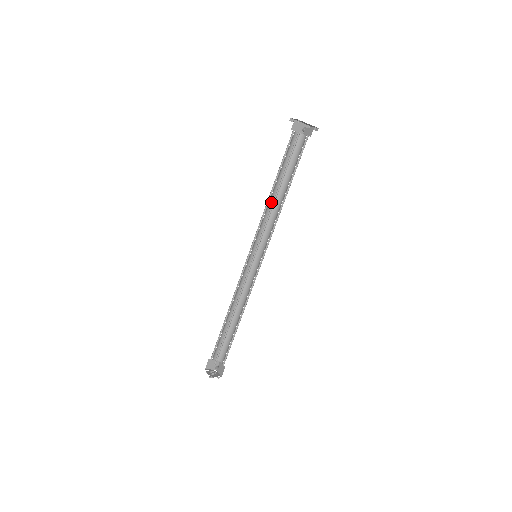
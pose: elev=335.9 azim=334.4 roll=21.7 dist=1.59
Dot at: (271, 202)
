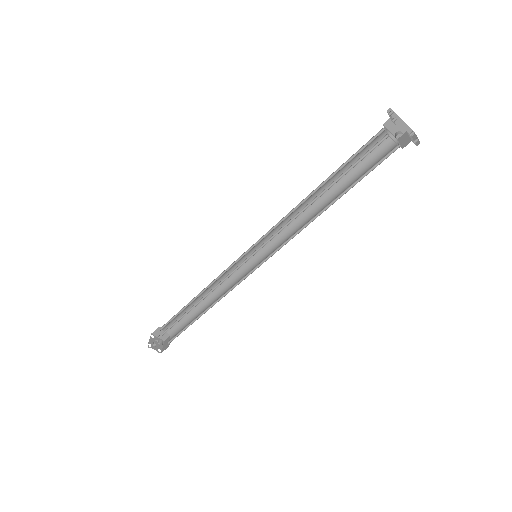
Dot at: occluded
